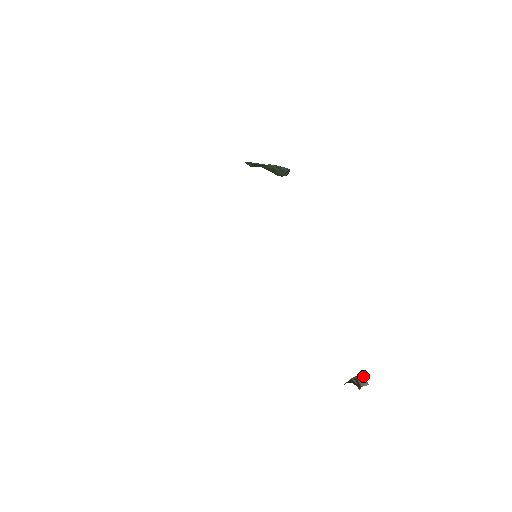
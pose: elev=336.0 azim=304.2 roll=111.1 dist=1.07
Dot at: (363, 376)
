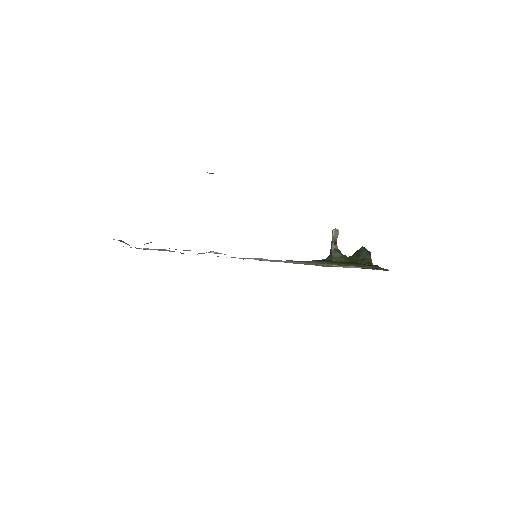
Dot at: (335, 231)
